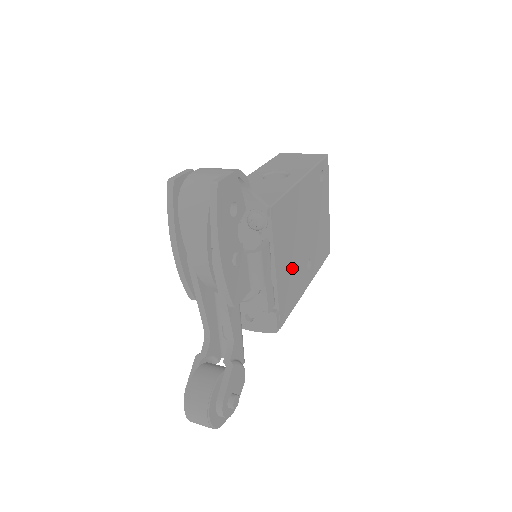
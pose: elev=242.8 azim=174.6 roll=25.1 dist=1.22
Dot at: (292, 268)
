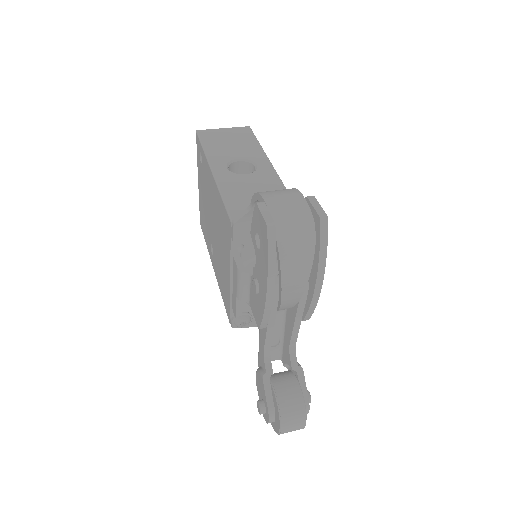
Dot at: occluded
